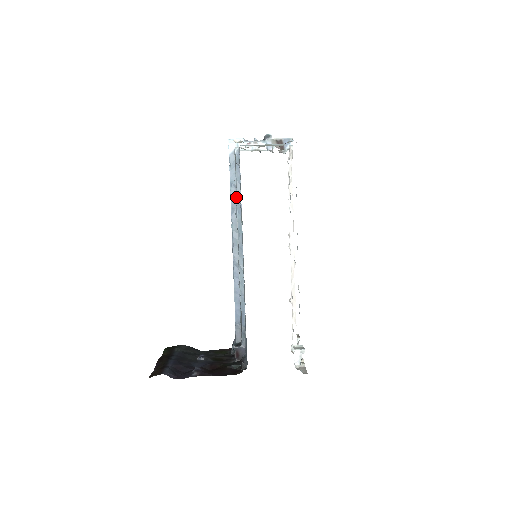
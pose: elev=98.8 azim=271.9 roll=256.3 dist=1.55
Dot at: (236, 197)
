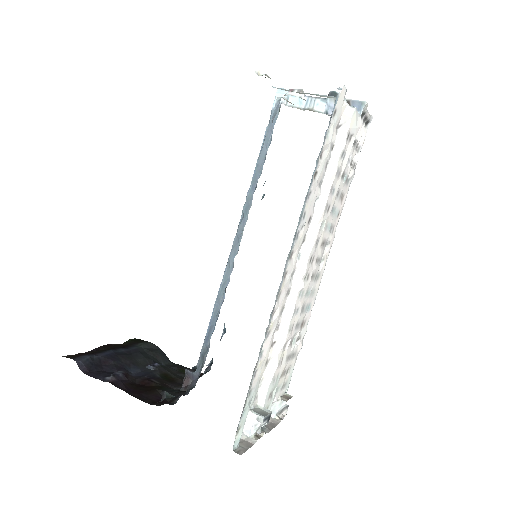
Dot at: (262, 168)
